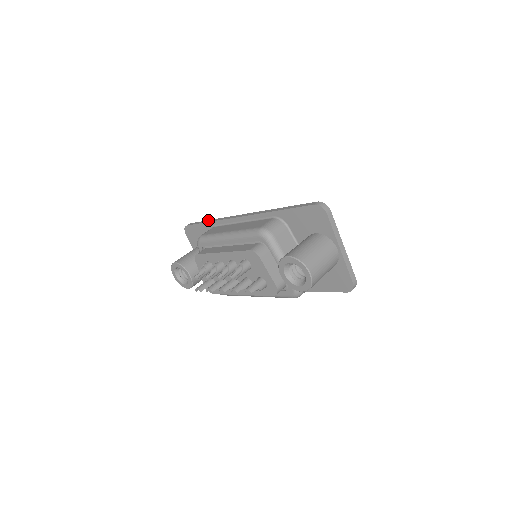
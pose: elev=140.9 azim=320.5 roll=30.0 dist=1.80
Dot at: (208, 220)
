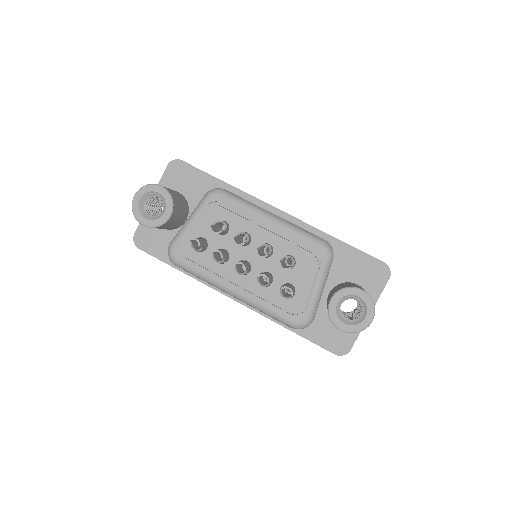
Dot at: occluded
